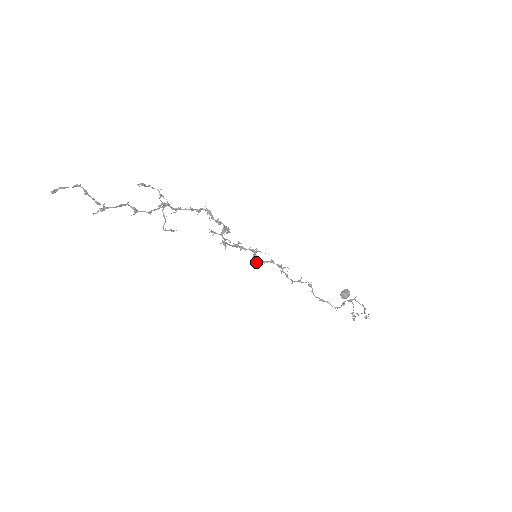
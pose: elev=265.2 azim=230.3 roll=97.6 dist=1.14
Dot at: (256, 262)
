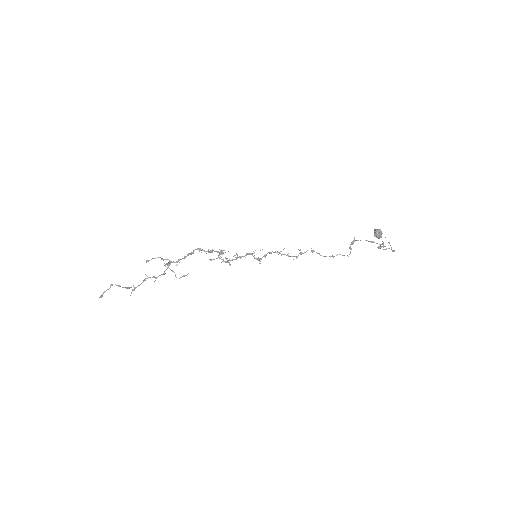
Dot at: (259, 260)
